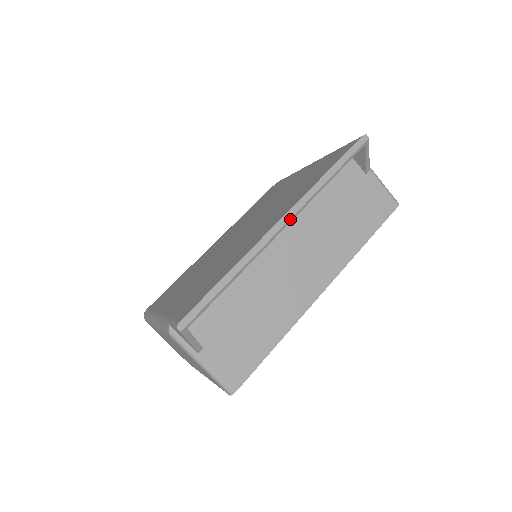
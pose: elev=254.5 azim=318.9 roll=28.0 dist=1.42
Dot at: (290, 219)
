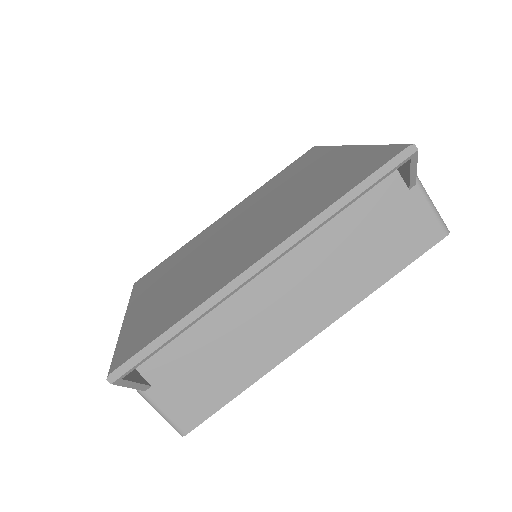
Dot at: (275, 258)
